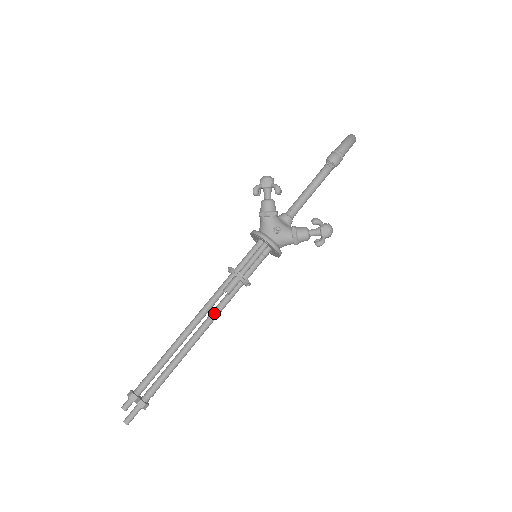
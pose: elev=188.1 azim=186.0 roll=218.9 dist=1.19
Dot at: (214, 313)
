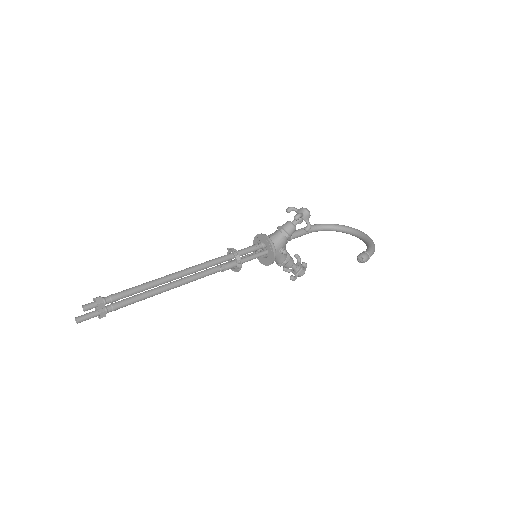
Dot at: (201, 276)
